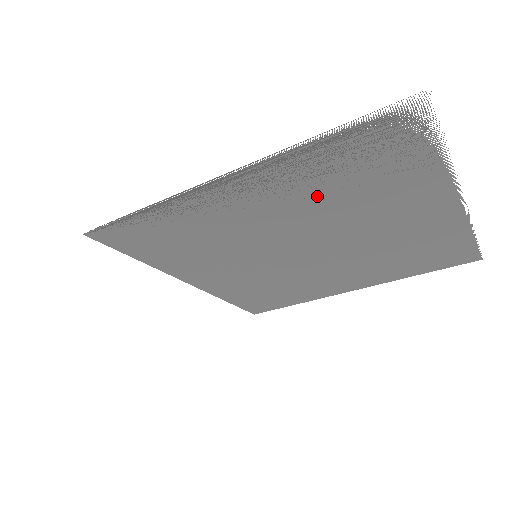
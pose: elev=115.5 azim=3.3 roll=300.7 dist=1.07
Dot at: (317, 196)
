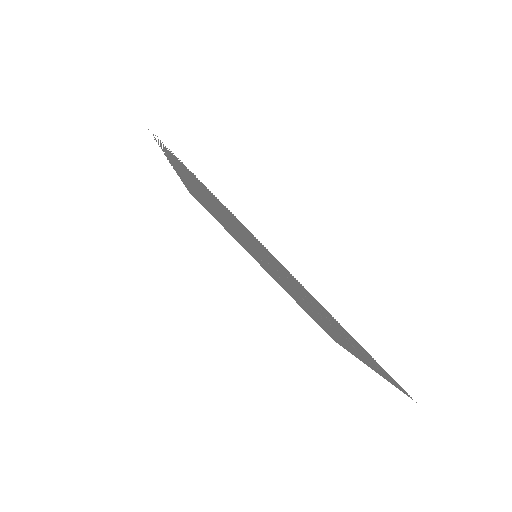
Dot at: (212, 204)
